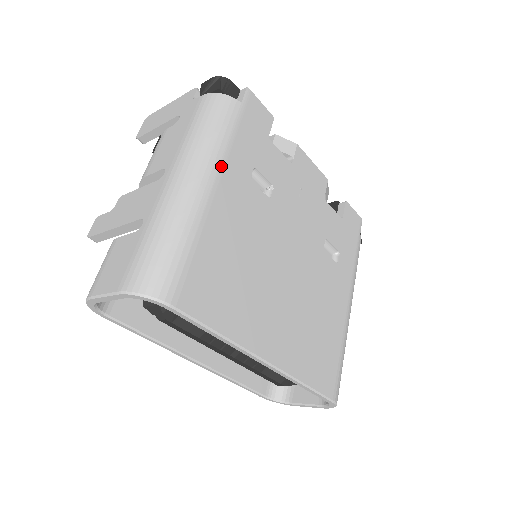
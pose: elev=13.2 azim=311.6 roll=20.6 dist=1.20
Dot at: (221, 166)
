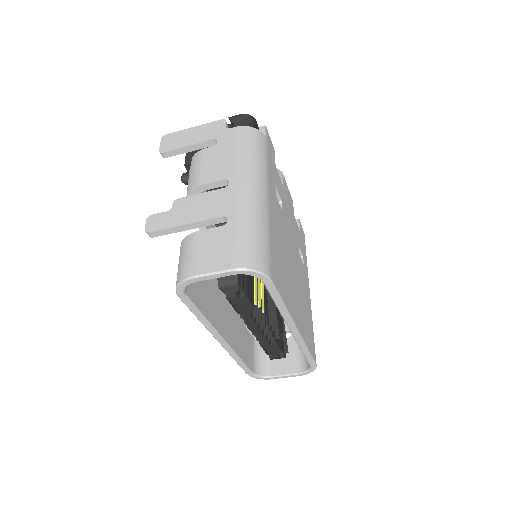
Dot at: (268, 182)
